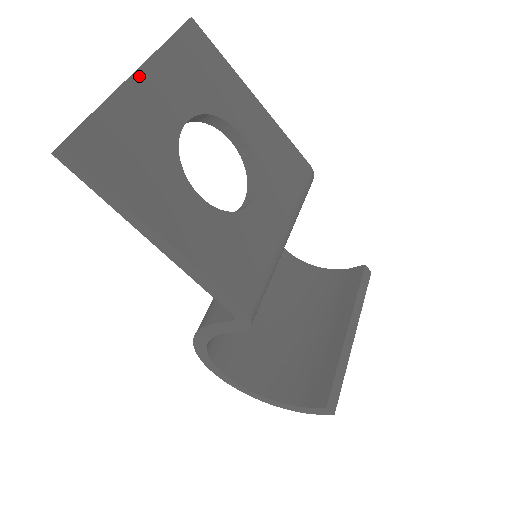
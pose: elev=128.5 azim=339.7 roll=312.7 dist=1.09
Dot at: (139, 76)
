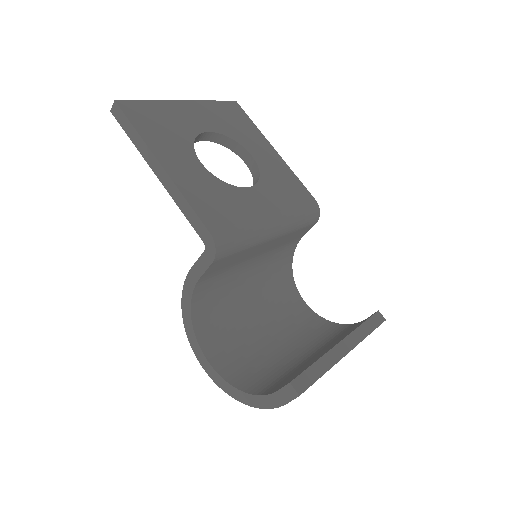
Dot at: (183, 103)
